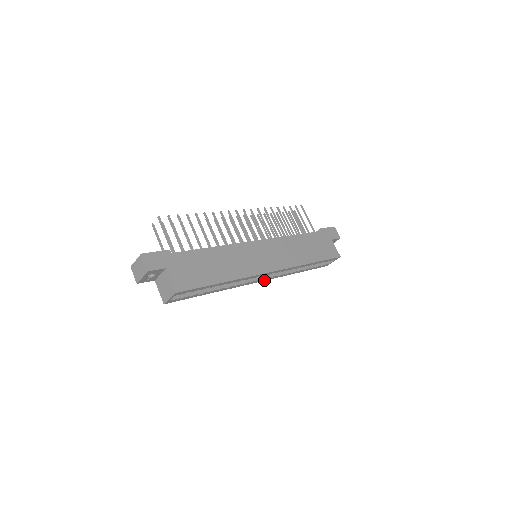
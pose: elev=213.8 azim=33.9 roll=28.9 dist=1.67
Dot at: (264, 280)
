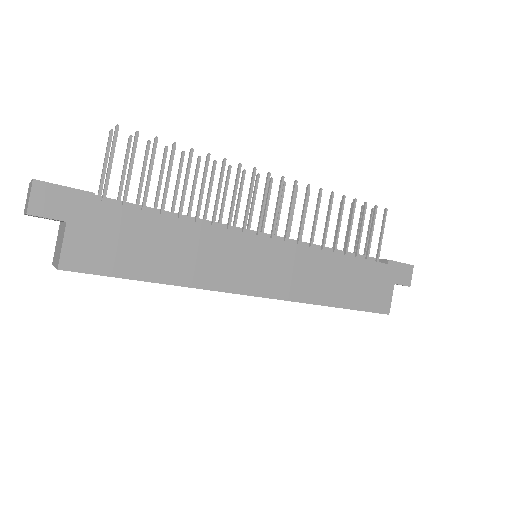
Dot at: occluded
